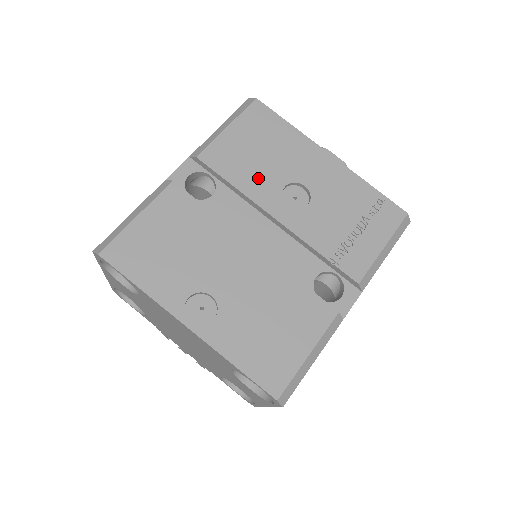
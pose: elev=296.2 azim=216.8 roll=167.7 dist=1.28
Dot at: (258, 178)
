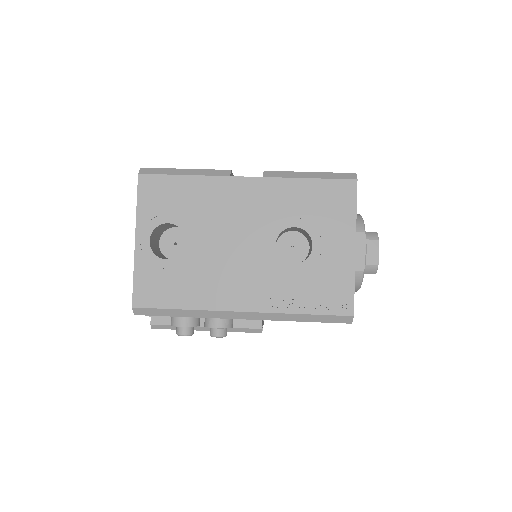
Dot at: occluded
